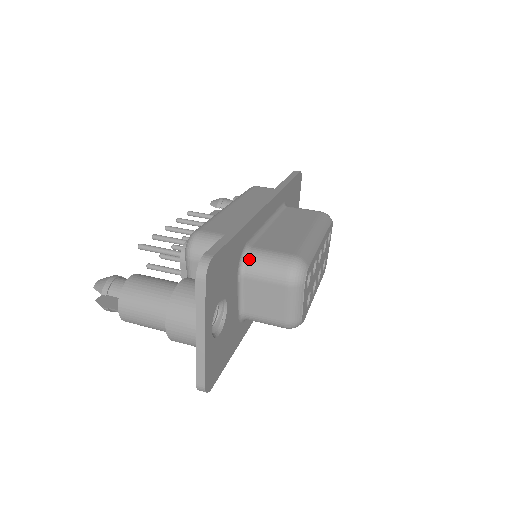
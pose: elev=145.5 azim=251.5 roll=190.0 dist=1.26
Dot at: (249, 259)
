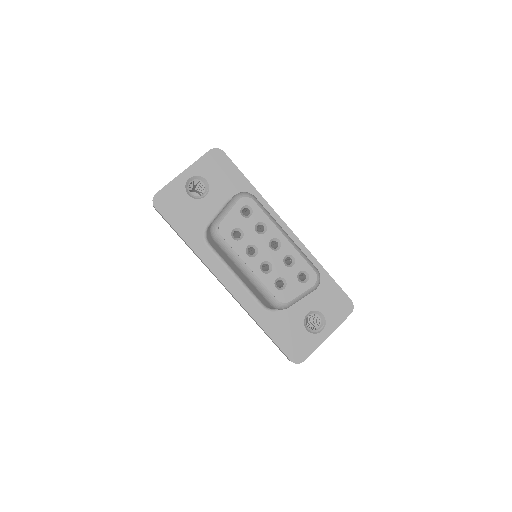
Dot at: occluded
